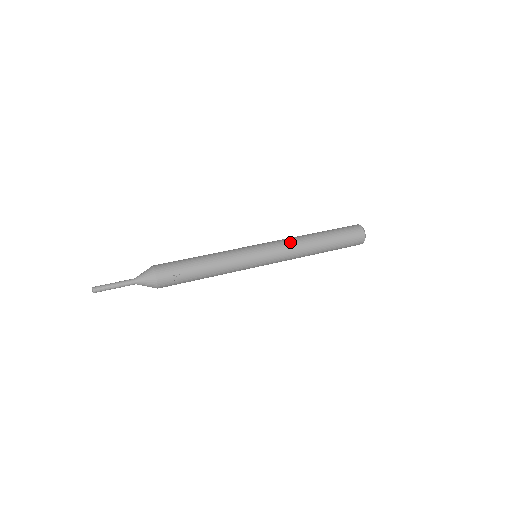
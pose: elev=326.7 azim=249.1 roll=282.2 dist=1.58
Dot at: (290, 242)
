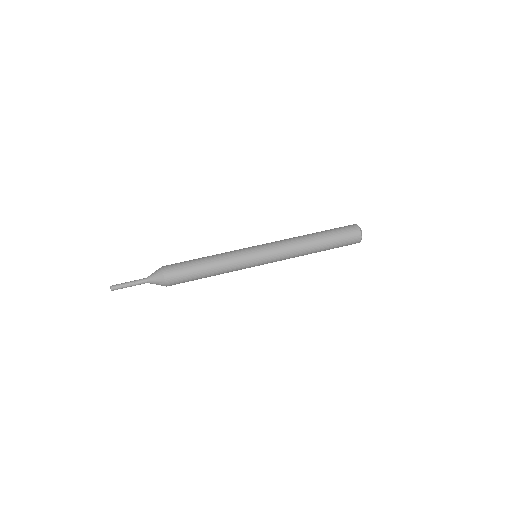
Dot at: (286, 240)
